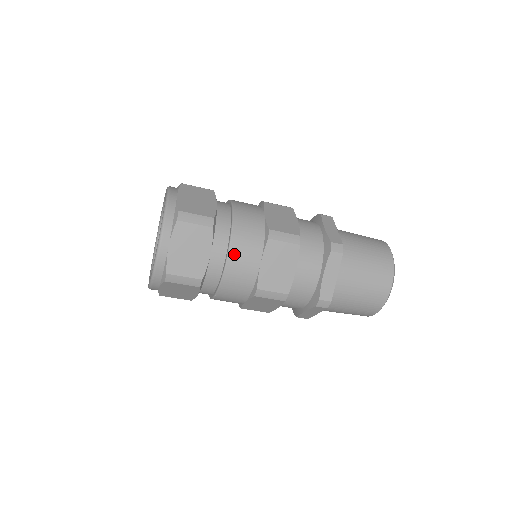
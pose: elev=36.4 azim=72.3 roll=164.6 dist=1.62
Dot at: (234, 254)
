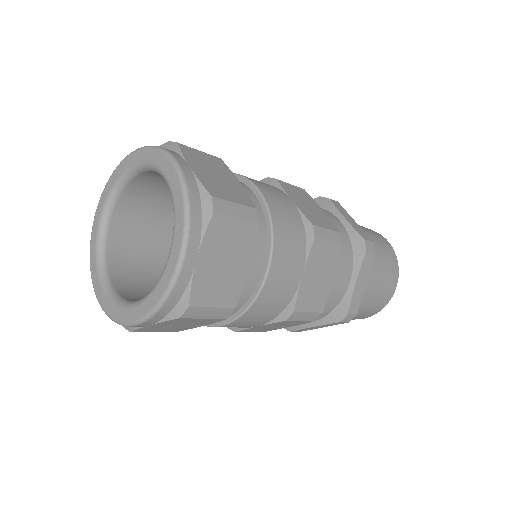
Dot at: (276, 264)
